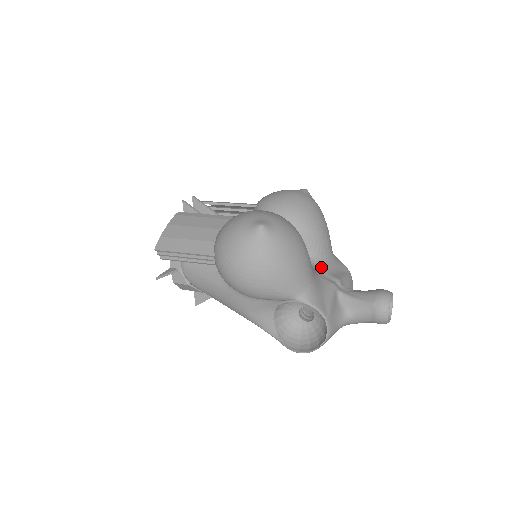
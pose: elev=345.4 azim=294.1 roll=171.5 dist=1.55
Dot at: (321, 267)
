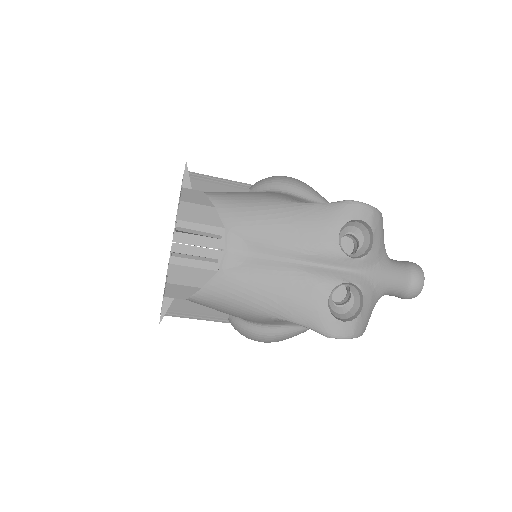
Dot at: occluded
